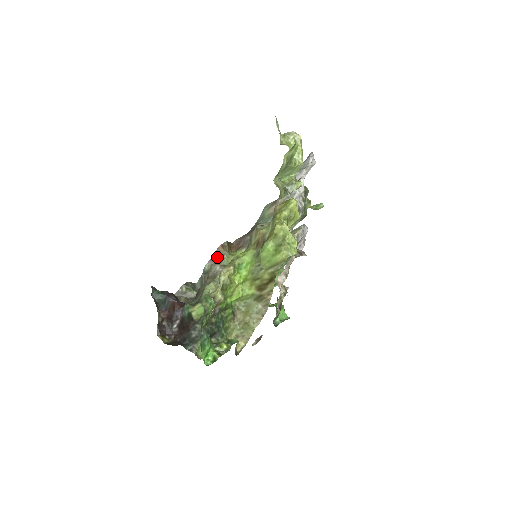
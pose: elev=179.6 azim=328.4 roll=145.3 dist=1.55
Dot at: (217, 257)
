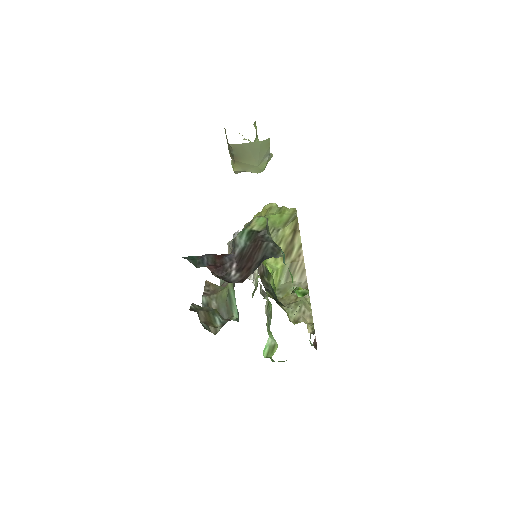
Dot at: (209, 290)
